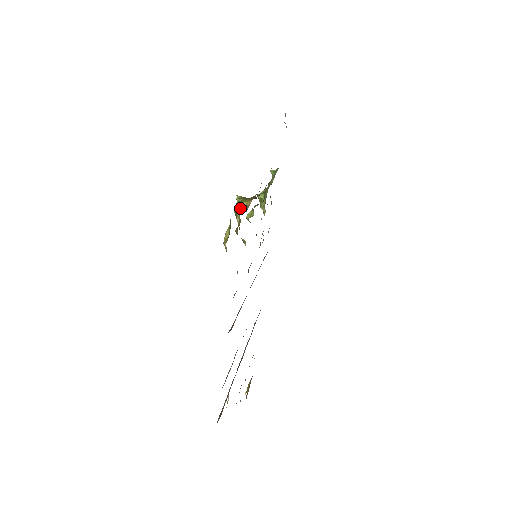
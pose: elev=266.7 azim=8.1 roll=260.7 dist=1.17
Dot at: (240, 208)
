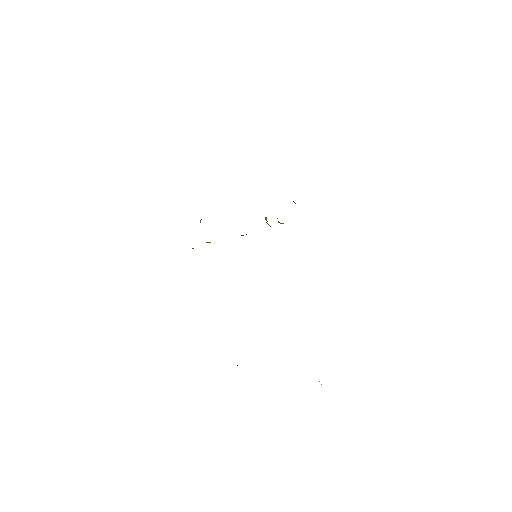
Dot at: occluded
